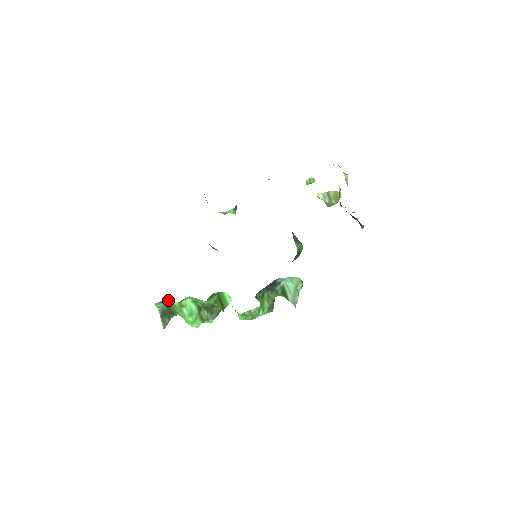
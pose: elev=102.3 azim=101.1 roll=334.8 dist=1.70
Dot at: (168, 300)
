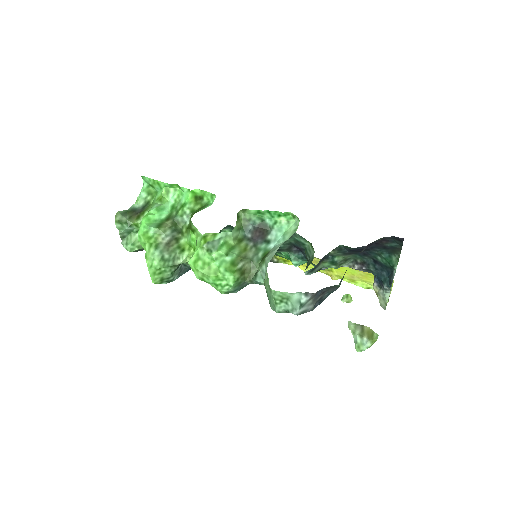
Dot at: (155, 196)
